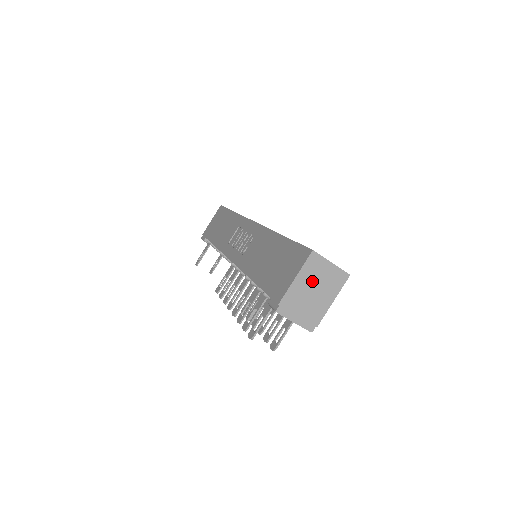
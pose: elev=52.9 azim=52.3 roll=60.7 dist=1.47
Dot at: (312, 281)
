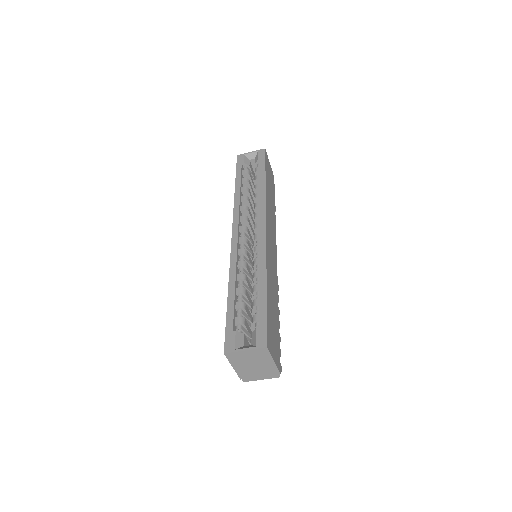
Dot at: (245, 363)
